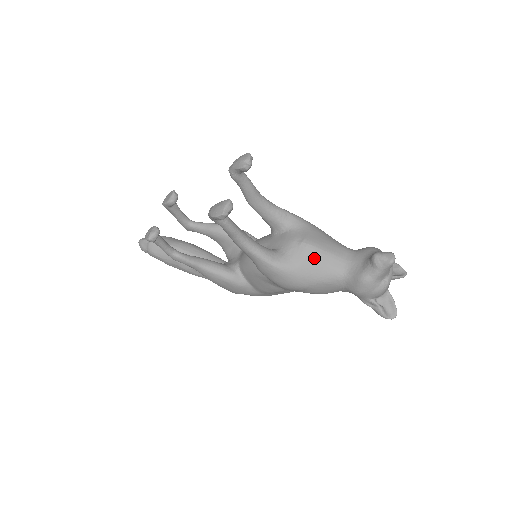
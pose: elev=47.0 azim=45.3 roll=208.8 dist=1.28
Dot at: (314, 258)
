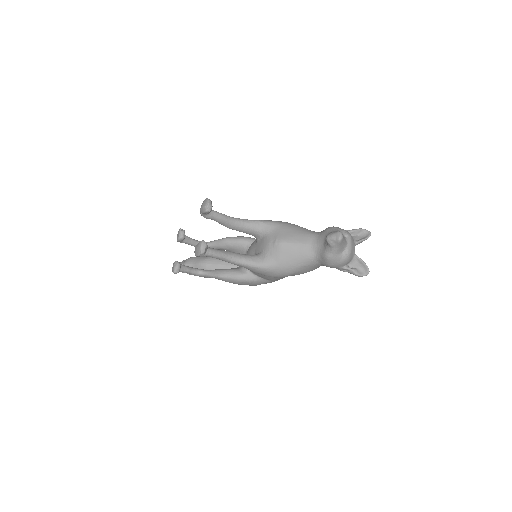
Dot at: (288, 252)
